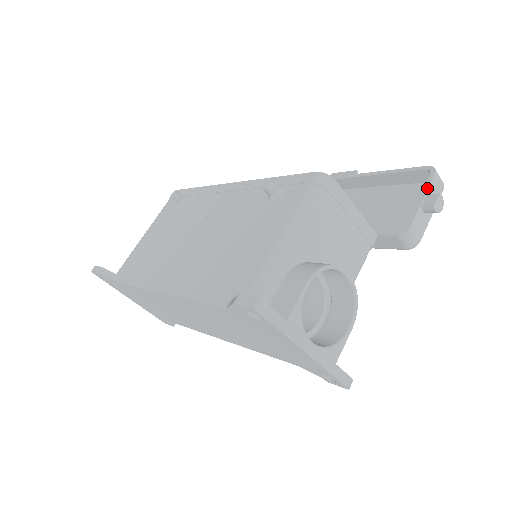
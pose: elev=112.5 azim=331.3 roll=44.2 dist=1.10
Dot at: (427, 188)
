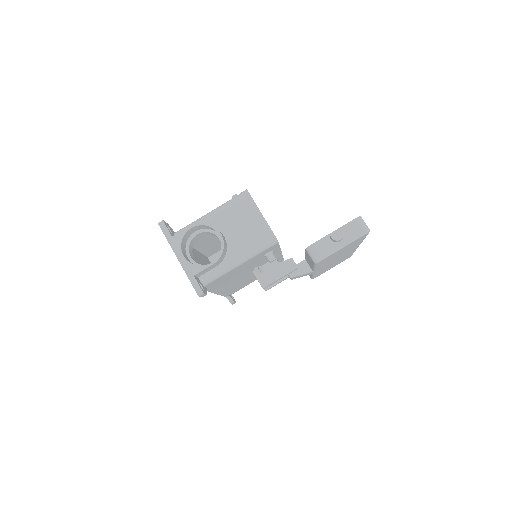
Dot at: (342, 226)
